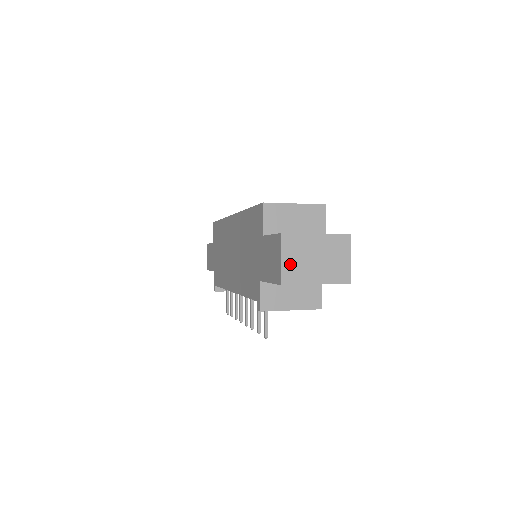
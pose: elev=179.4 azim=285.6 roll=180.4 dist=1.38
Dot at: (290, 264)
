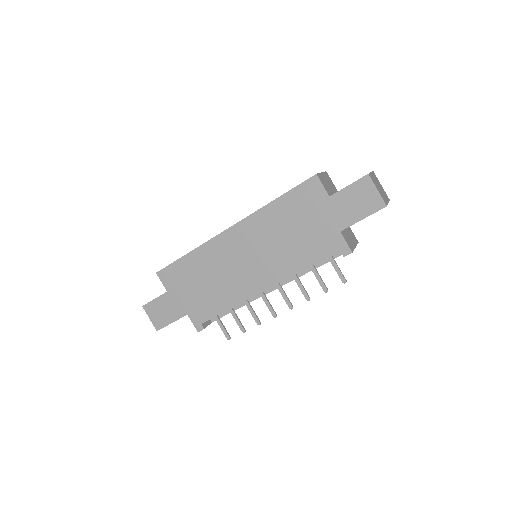
Dot at: (380, 192)
